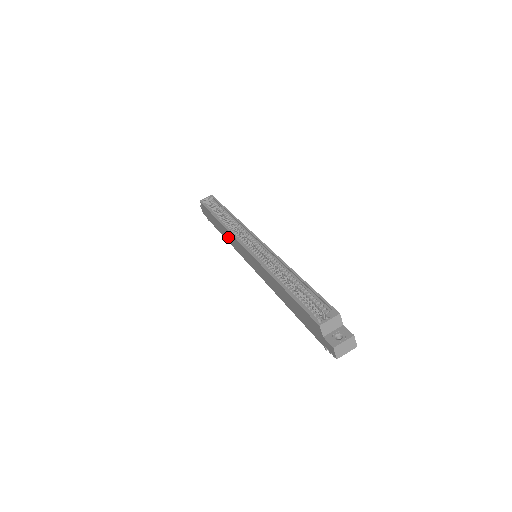
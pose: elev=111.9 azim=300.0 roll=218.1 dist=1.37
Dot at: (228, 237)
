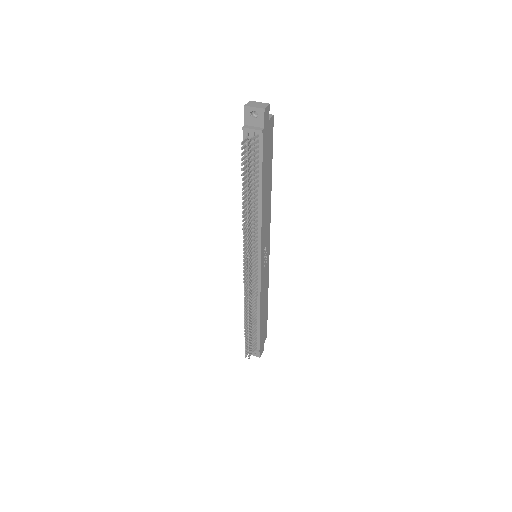
Dot at: occluded
